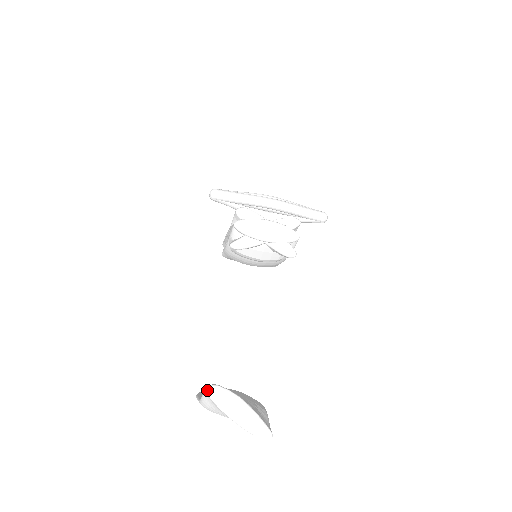
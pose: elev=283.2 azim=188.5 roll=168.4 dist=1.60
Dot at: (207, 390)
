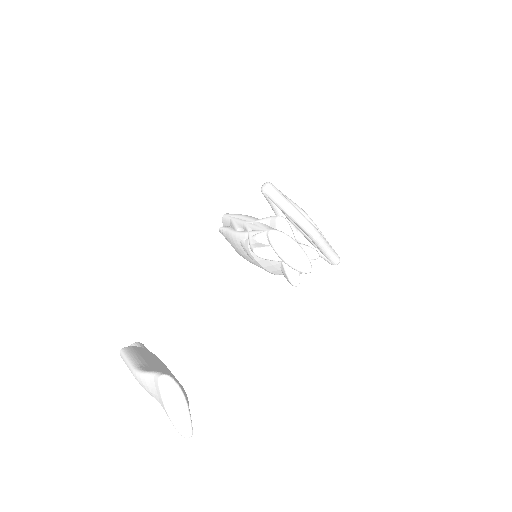
Dot at: (161, 379)
